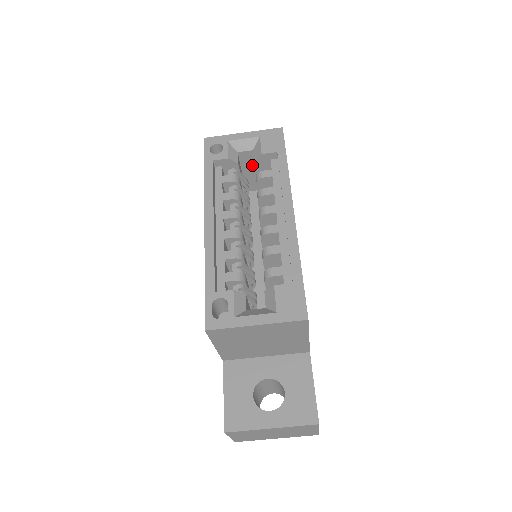
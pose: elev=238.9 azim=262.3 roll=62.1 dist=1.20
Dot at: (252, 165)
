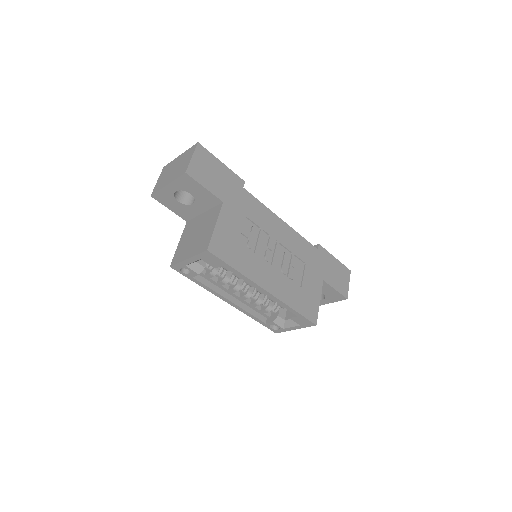
Dot at: occluded
